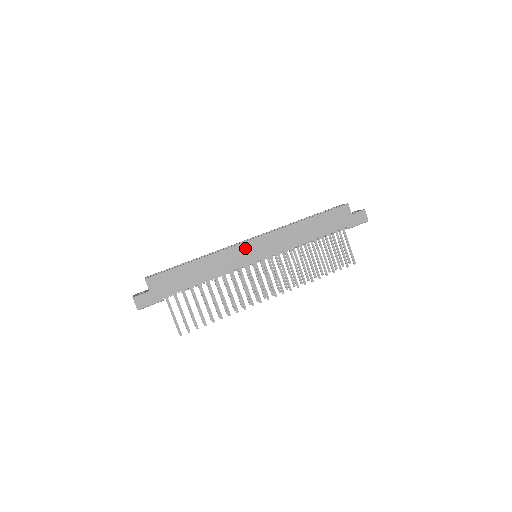
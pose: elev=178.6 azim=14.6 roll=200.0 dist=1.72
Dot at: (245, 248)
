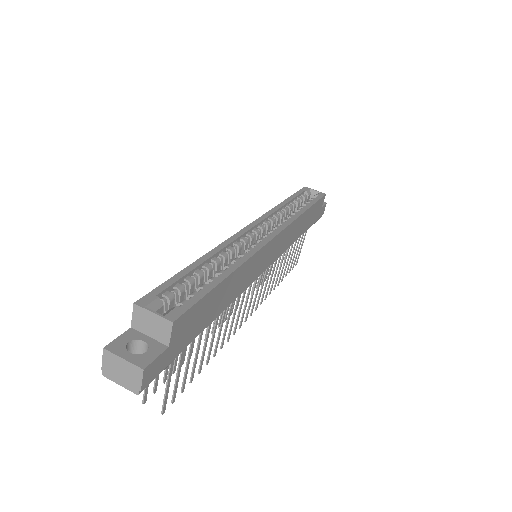
Dot at: (268, 249)
